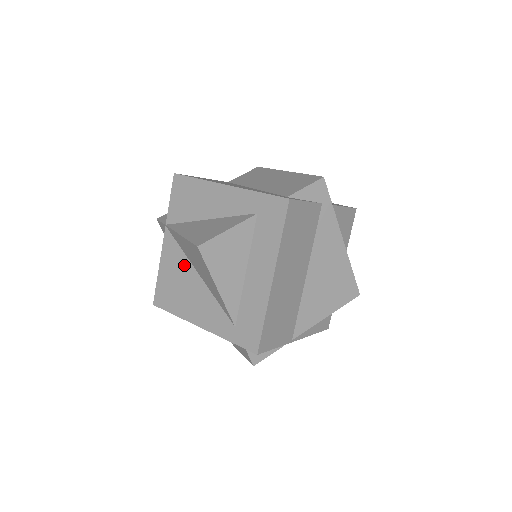
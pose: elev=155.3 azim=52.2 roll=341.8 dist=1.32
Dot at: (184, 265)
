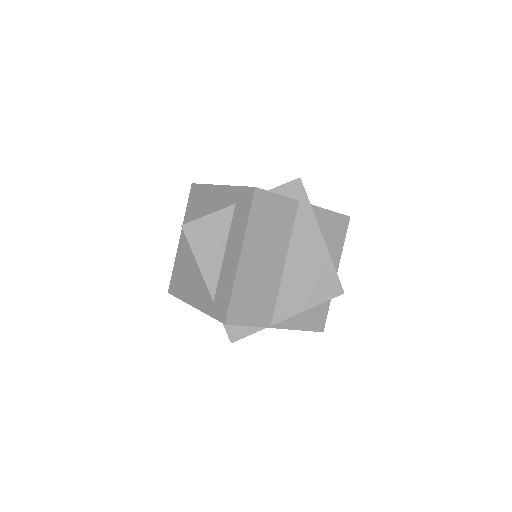
Dot at: (189, 255)
